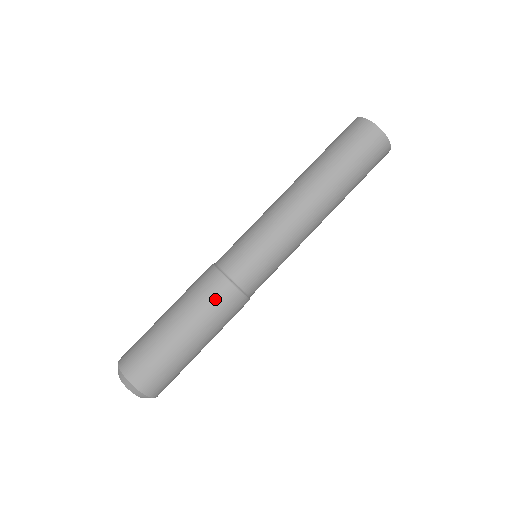
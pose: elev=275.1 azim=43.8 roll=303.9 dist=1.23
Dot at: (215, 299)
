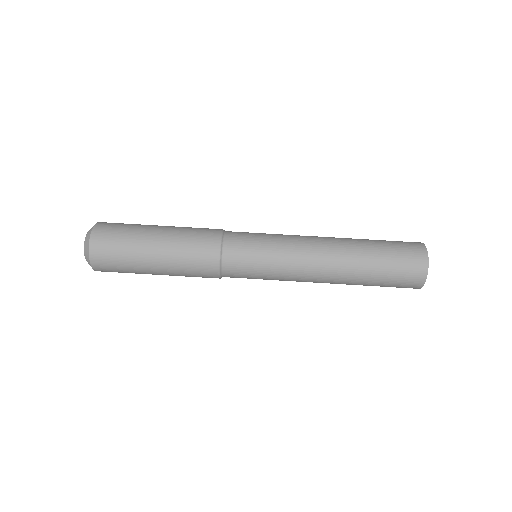
Dot at: (200, 236)
